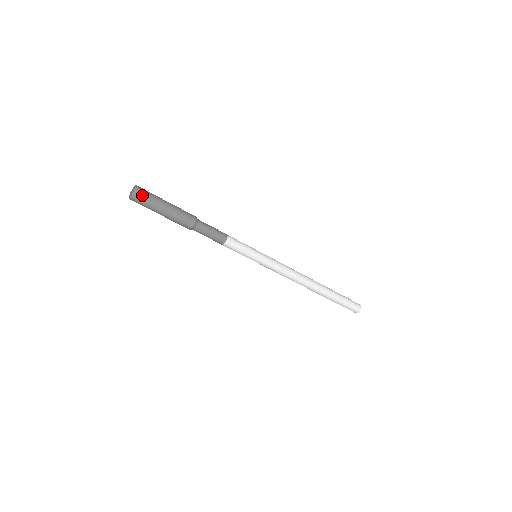
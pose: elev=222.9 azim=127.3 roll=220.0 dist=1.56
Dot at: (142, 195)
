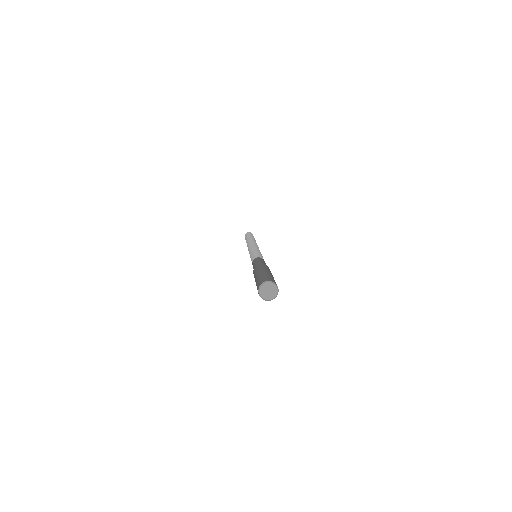
Dot at: occluded
